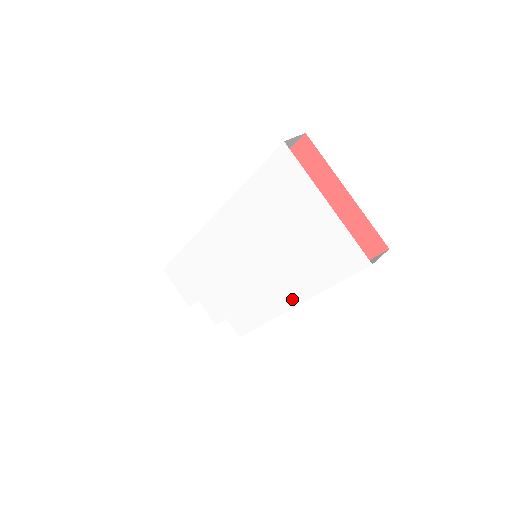
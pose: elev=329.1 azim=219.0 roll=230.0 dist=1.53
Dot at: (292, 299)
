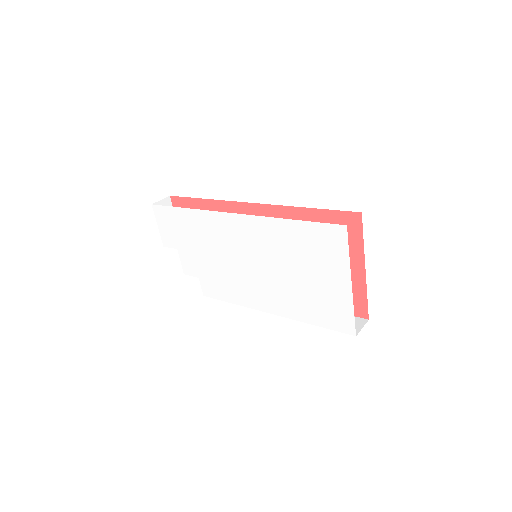
Dot at: (273, 309)
